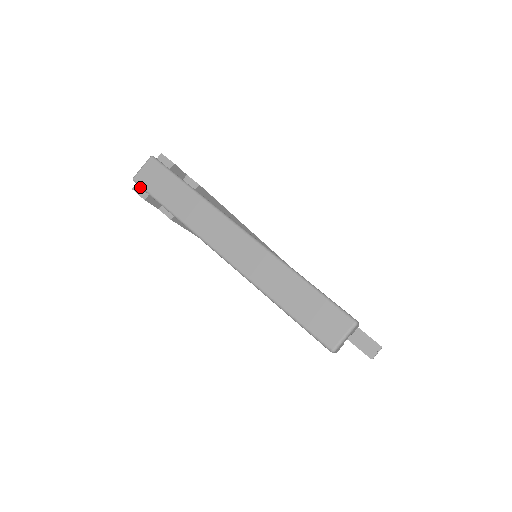
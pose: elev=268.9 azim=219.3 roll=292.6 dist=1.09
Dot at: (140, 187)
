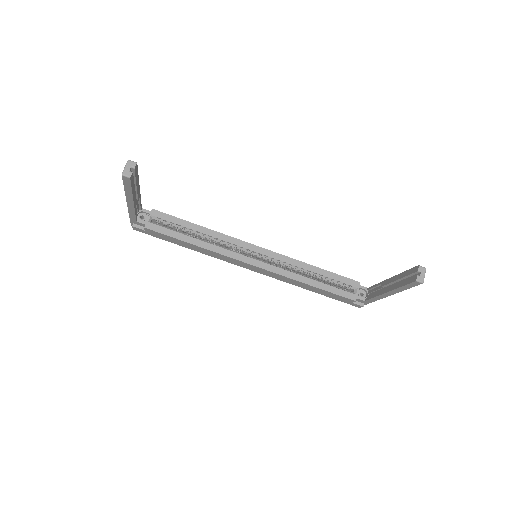
Dot at: occluded
